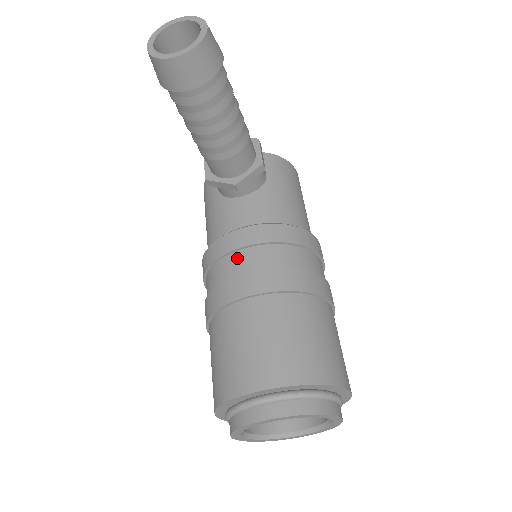
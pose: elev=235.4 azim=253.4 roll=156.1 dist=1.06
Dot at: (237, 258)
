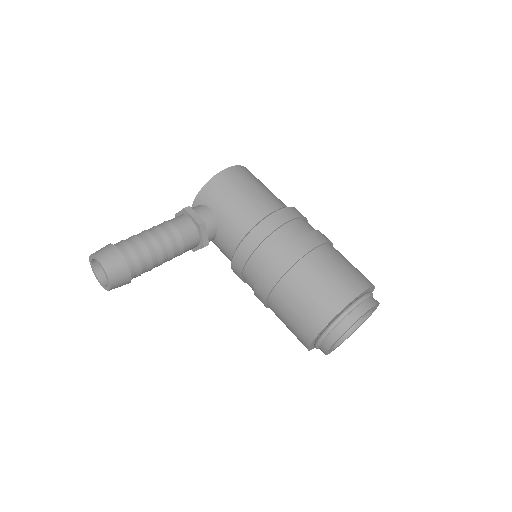
Dot at: (246, 278)
